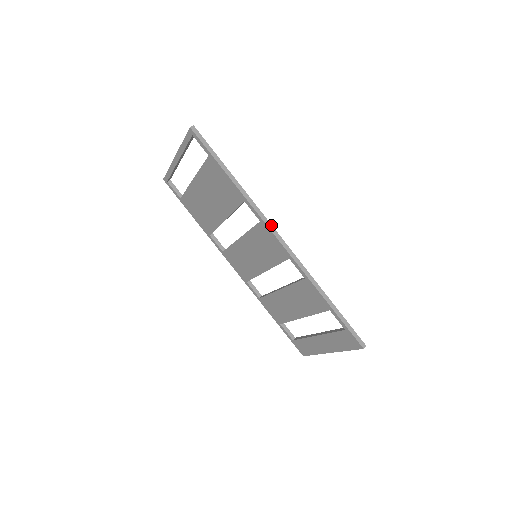
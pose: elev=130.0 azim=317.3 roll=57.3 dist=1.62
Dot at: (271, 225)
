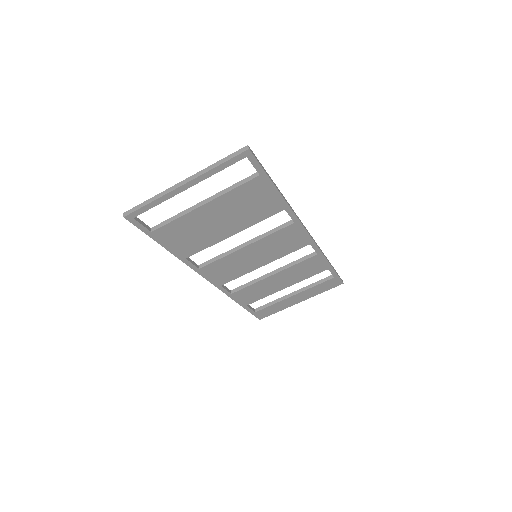
Dot at: (301, 222)
